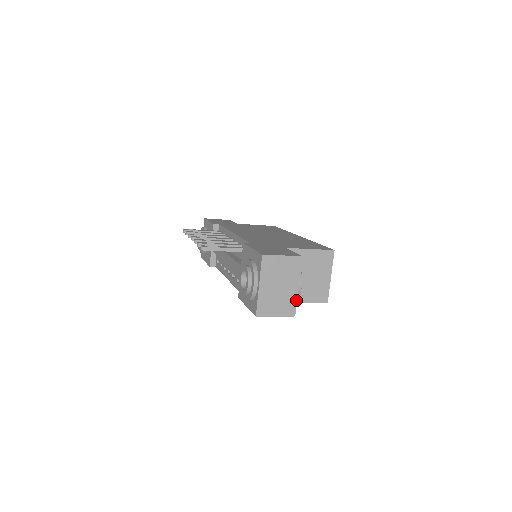
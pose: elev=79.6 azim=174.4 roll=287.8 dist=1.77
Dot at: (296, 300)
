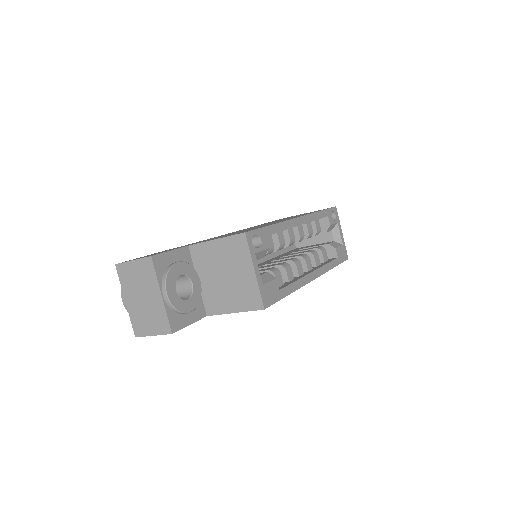
Dot at: (165, 313)
